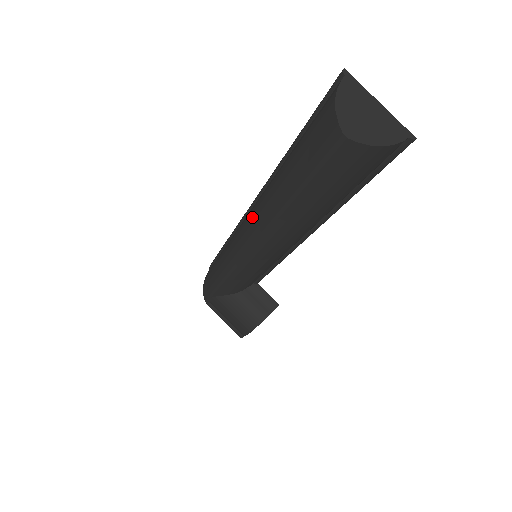
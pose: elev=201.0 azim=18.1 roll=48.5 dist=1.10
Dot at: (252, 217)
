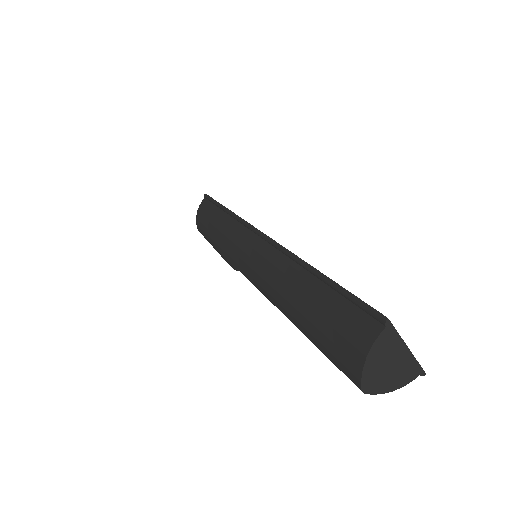
Dot at: (261, 270)
